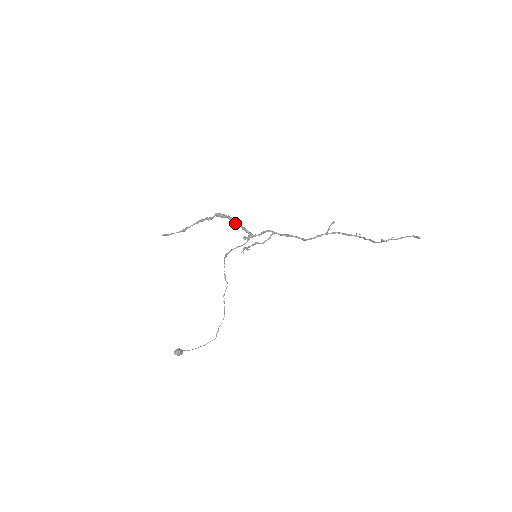
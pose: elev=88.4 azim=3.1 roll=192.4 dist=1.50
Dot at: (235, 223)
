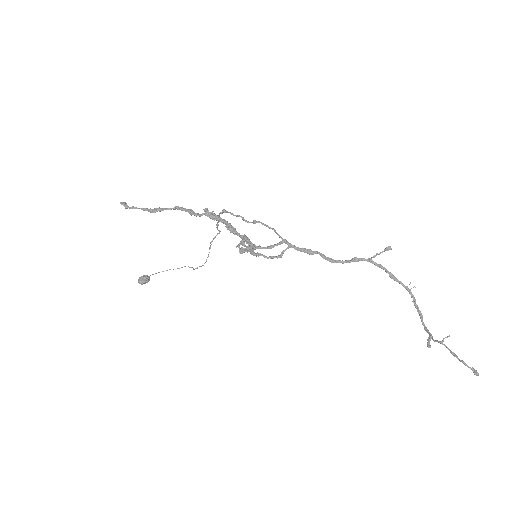
Dot at: (232, 232)
